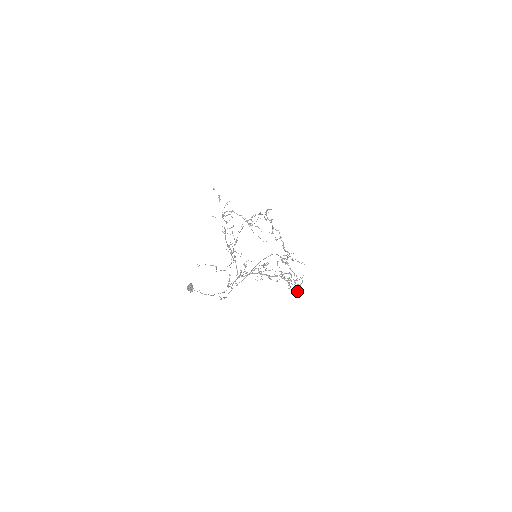
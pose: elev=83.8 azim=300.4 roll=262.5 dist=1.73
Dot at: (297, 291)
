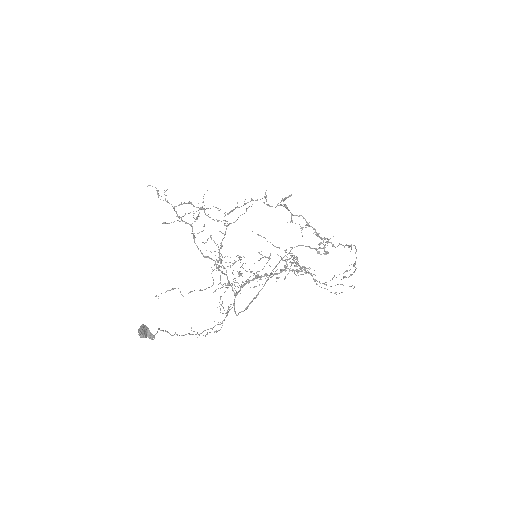
Dot at: occluded
